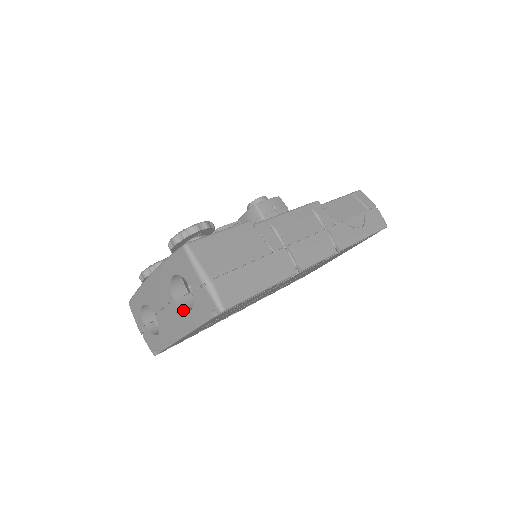
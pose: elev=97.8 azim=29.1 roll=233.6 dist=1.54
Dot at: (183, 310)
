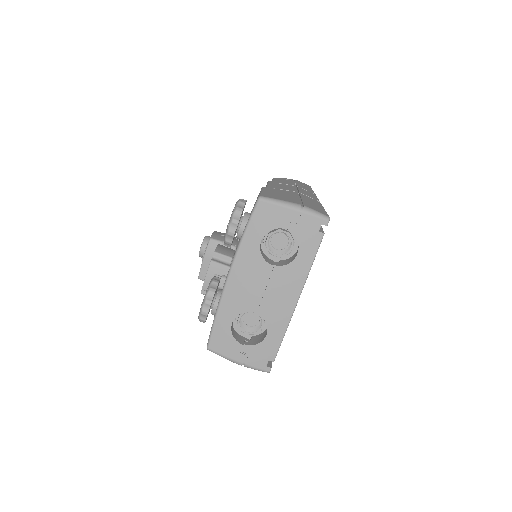
Dot at: (289, 264)
